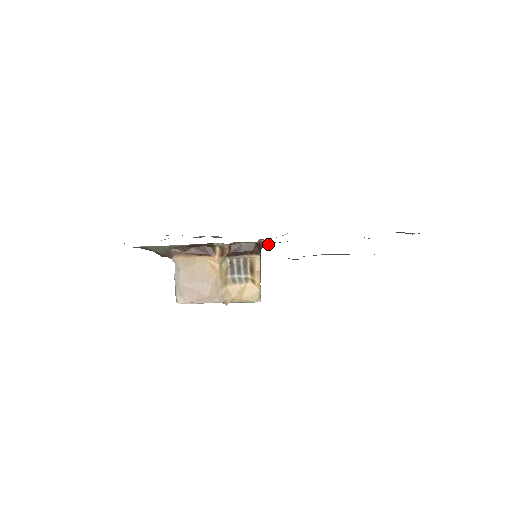
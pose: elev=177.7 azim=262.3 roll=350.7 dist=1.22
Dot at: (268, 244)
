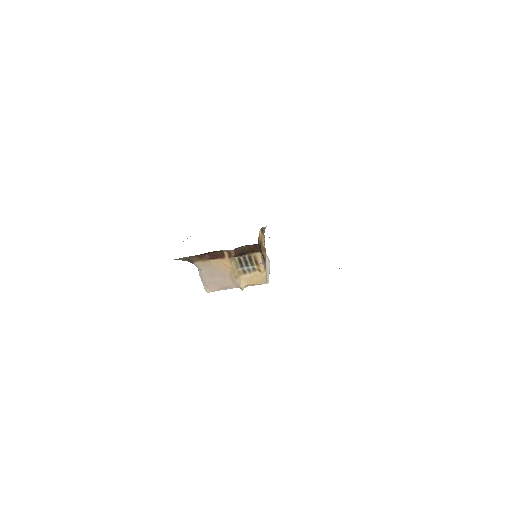
Dot at: occluded
